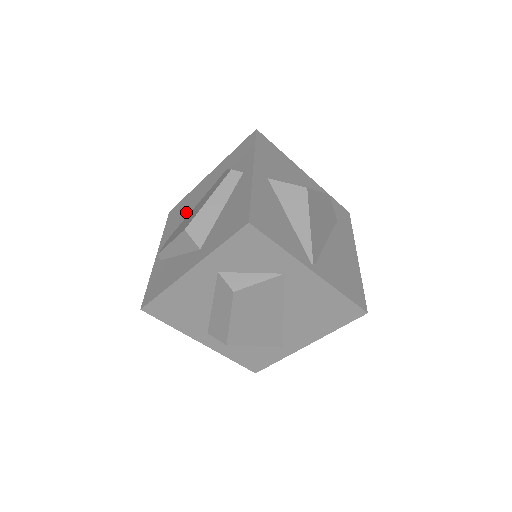
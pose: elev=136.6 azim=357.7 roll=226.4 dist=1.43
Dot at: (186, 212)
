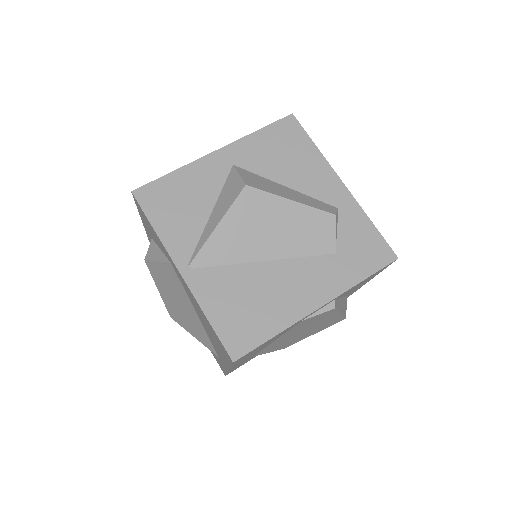
Dot at: occluded
